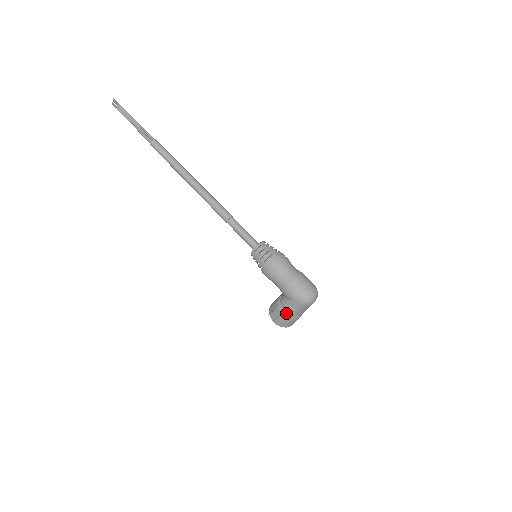
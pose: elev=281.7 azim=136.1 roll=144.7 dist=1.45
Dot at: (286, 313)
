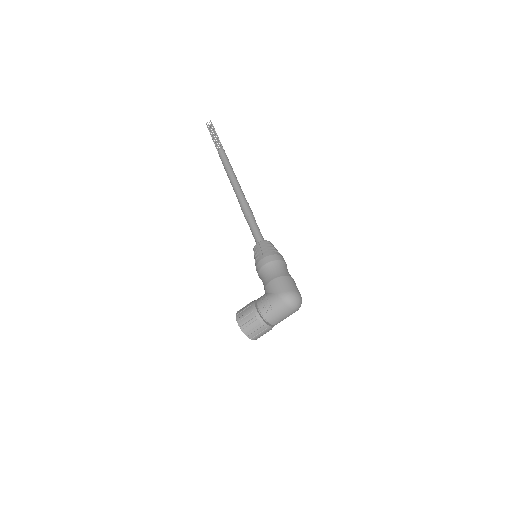
Dot at: (257, 311)
